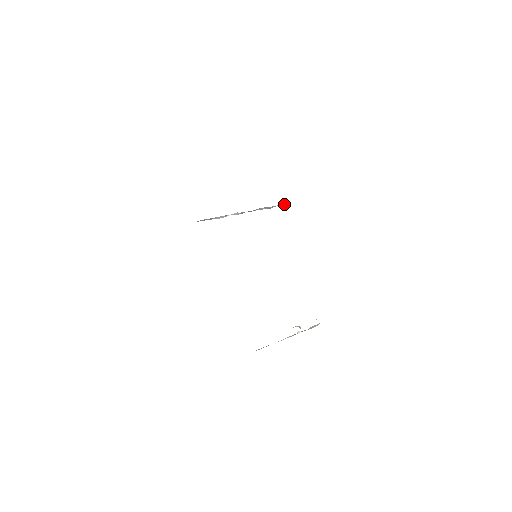
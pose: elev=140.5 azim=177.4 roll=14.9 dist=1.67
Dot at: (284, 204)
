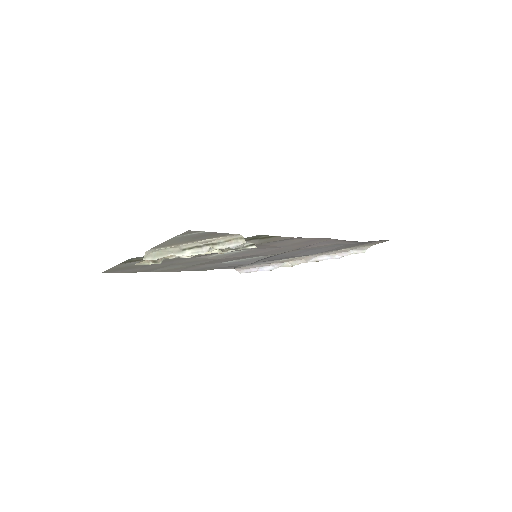
Dot at: (358, 253)
